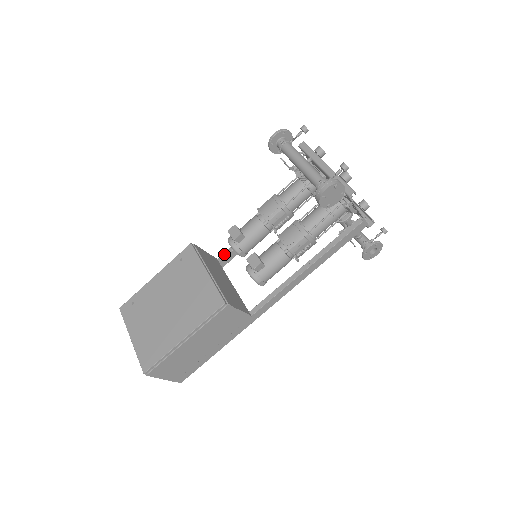
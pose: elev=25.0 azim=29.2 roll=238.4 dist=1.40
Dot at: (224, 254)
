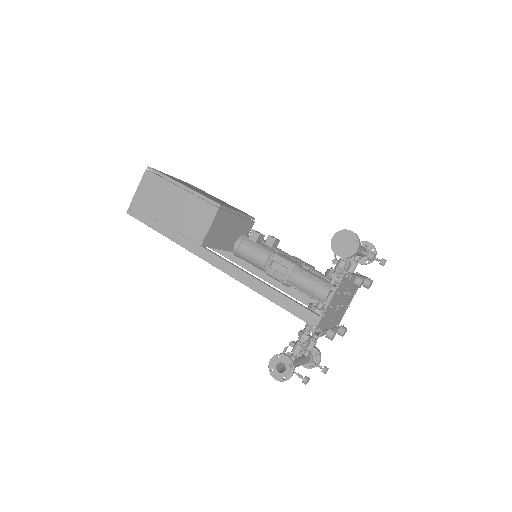
Dot at: occluded
